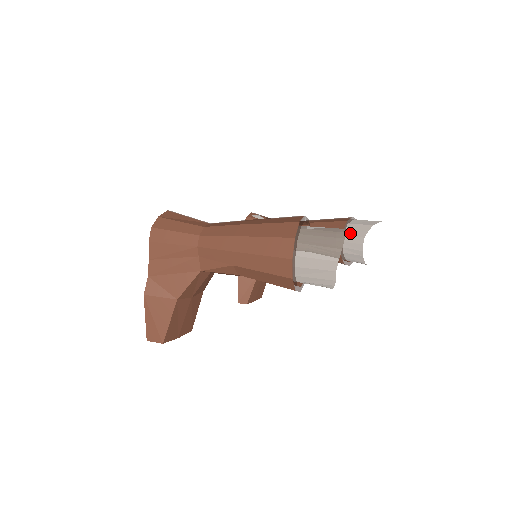
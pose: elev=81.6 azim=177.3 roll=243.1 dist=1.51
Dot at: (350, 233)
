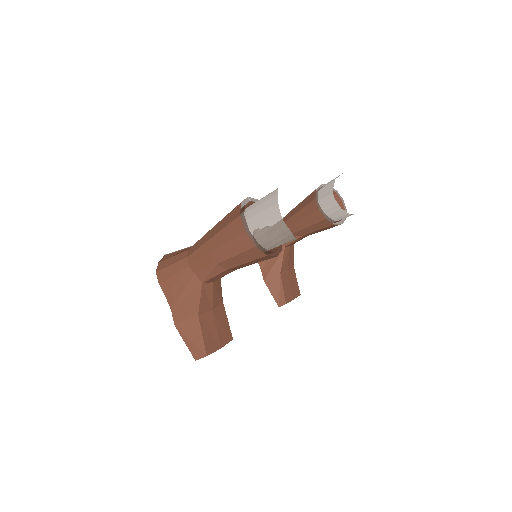
Dot at: (322, 197)
